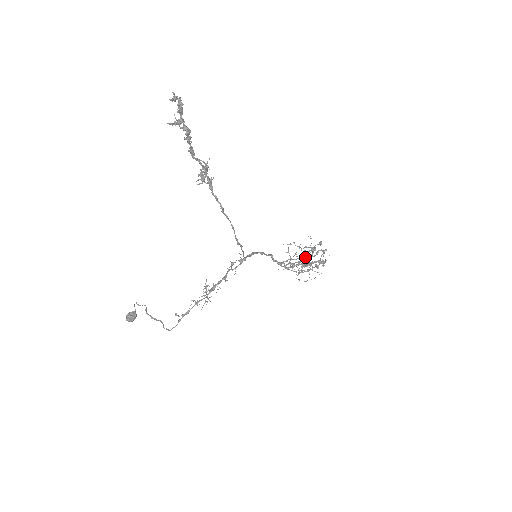
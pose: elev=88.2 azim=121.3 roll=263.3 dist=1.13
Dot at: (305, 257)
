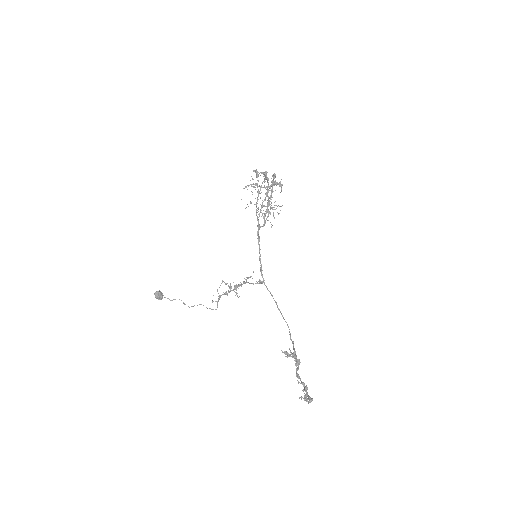
Dot at: occluded
